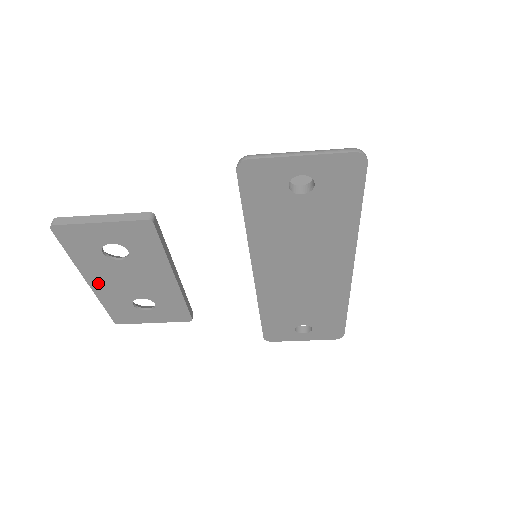
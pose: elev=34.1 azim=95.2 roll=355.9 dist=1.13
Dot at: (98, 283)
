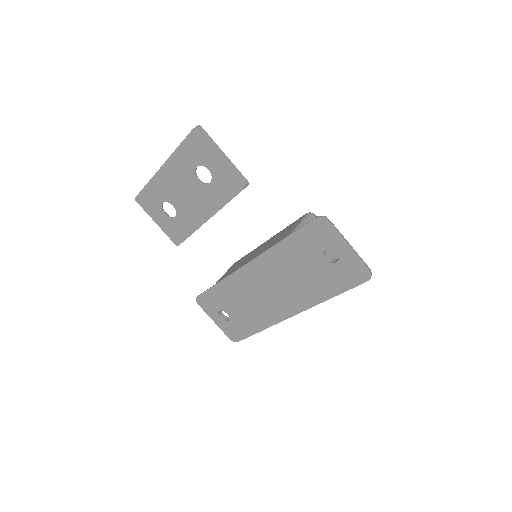
Dot at: (166, 174)
